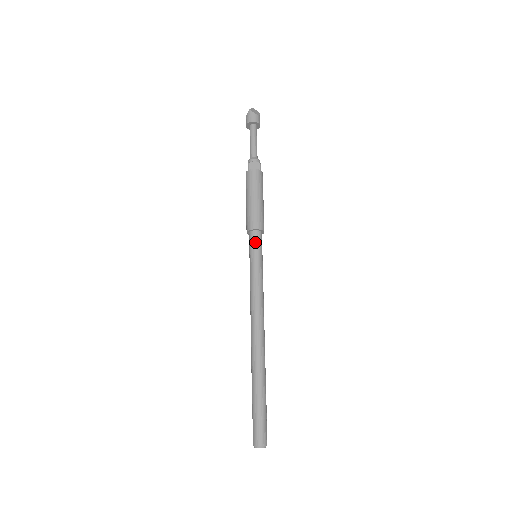
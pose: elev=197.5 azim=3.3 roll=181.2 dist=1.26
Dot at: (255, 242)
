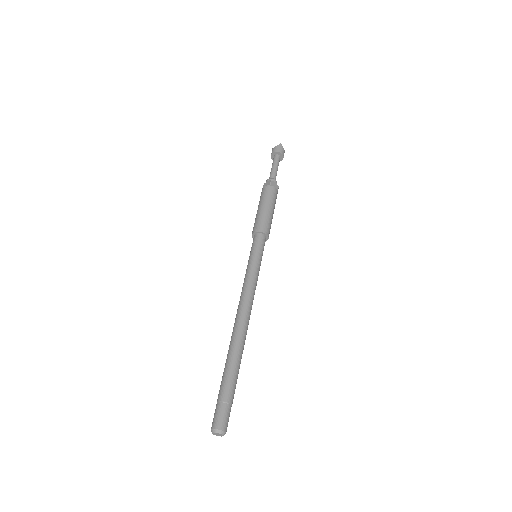
Dot at: (262, 244)
